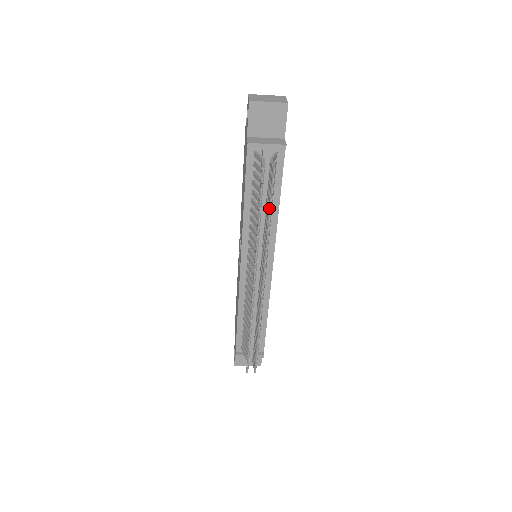
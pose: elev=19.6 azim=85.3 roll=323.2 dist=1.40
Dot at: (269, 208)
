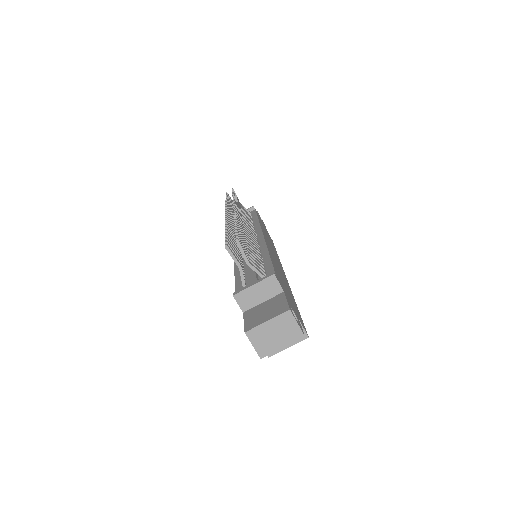
Dot at: occluded
